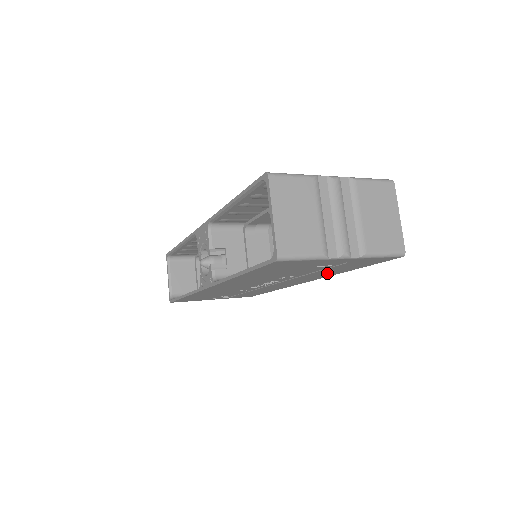
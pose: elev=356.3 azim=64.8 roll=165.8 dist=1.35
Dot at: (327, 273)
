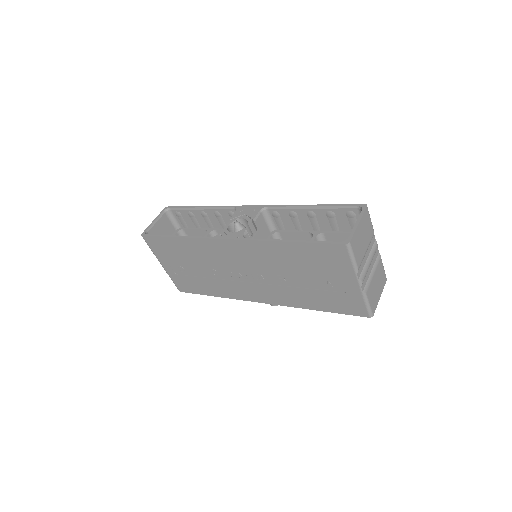
Dot at: (303, 299)
